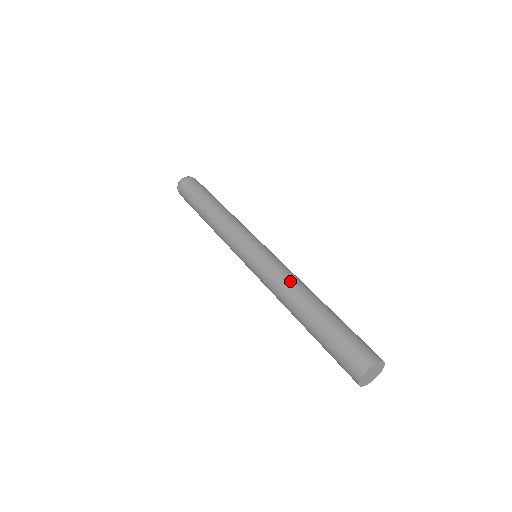
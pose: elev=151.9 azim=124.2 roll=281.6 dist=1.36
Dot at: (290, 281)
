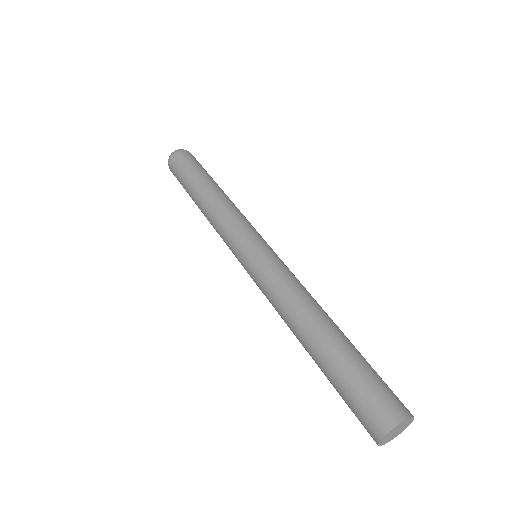
Dot at: (298, 294)
